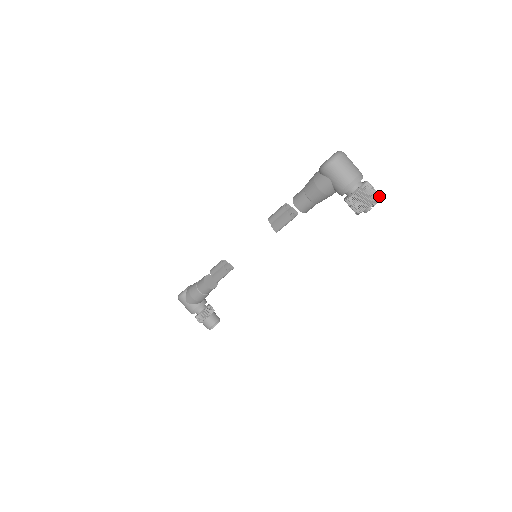
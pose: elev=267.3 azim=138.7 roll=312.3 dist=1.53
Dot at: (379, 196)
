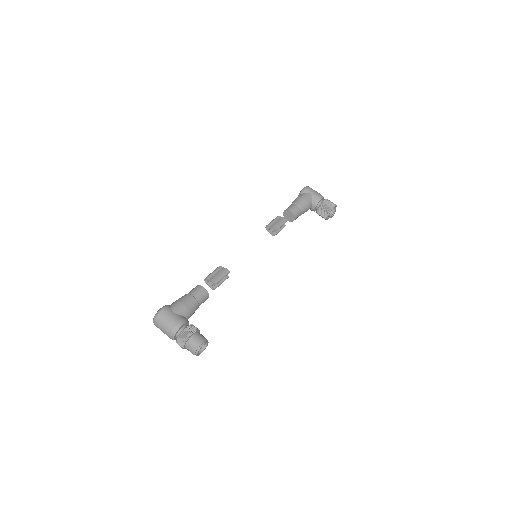
Dot at: occluded
